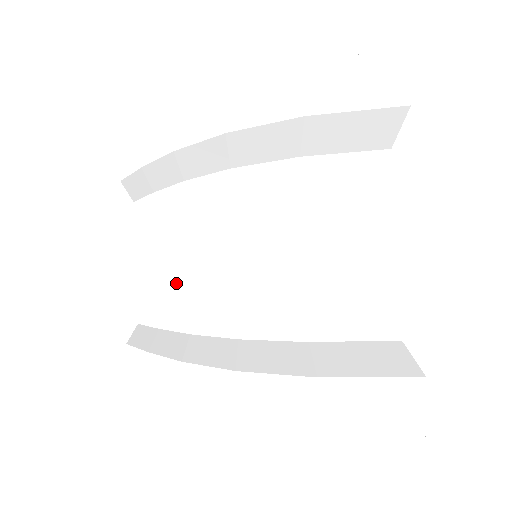
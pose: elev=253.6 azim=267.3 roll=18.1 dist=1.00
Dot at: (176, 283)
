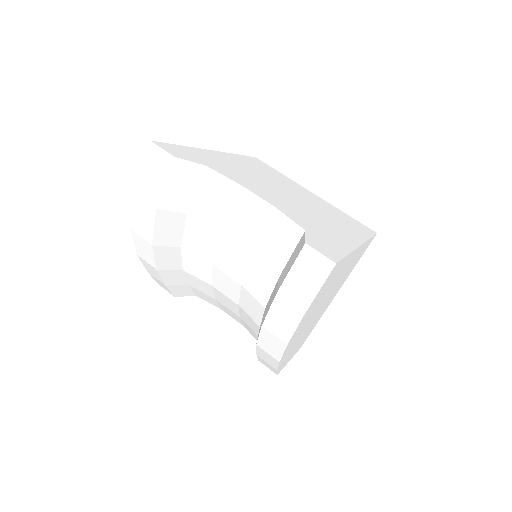
Dot at: (239, 311)
